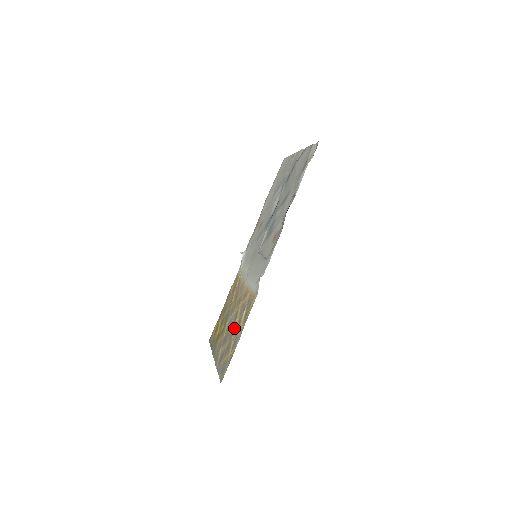
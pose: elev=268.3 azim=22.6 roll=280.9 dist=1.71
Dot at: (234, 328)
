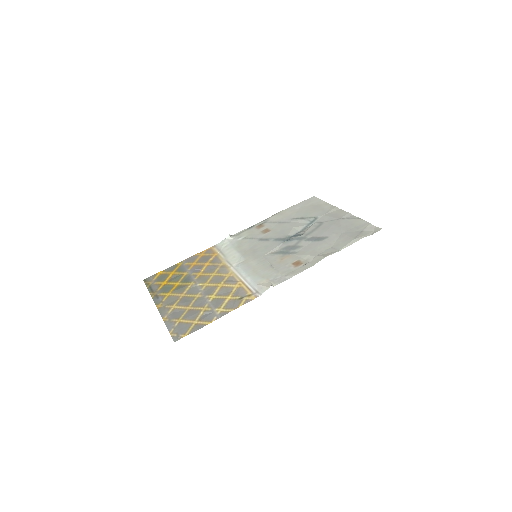
Dot at: (207, 301)
